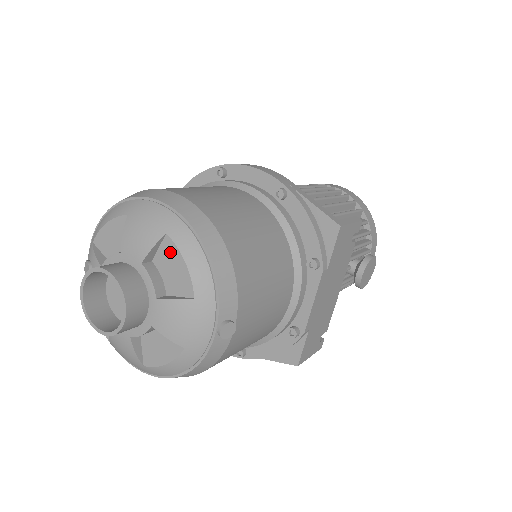
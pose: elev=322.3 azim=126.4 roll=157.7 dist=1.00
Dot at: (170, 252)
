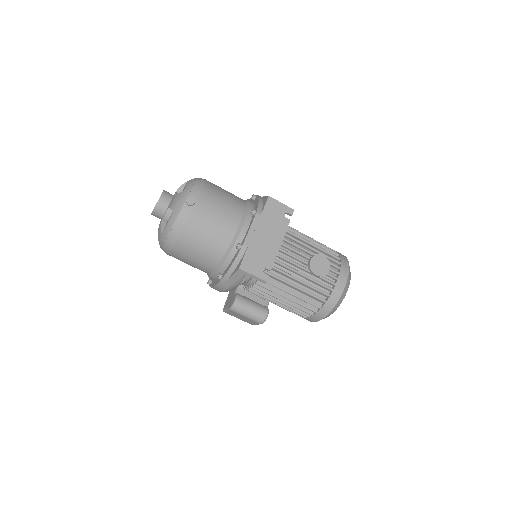
Dot at: (185, 185)
